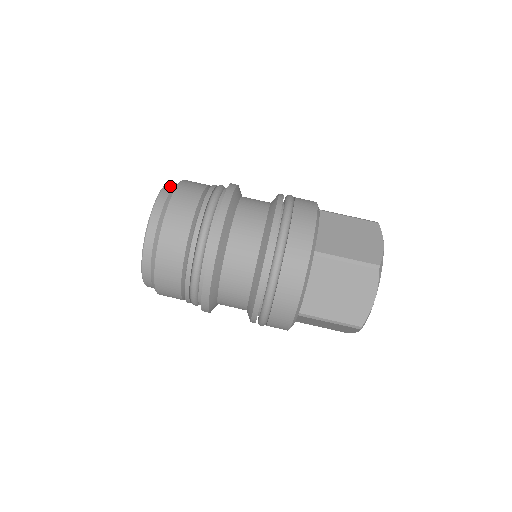
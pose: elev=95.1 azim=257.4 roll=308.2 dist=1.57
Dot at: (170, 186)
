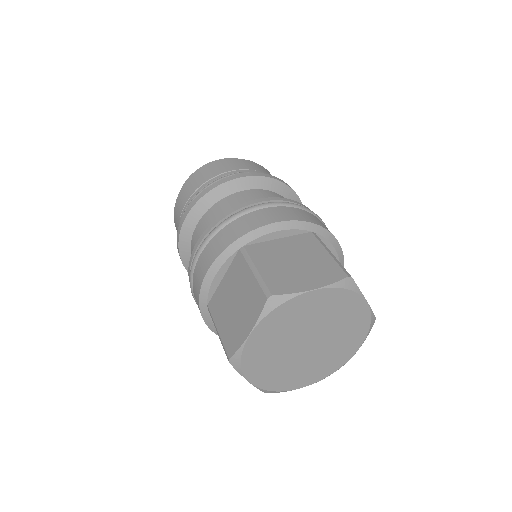
Dot at: occluded
